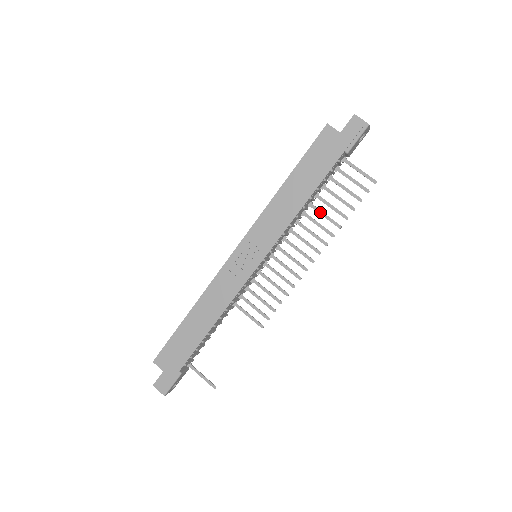
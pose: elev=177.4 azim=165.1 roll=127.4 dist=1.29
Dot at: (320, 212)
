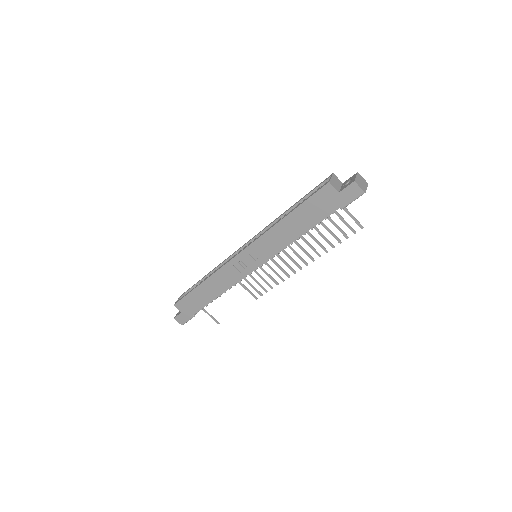
Dot at: (312, 237)
